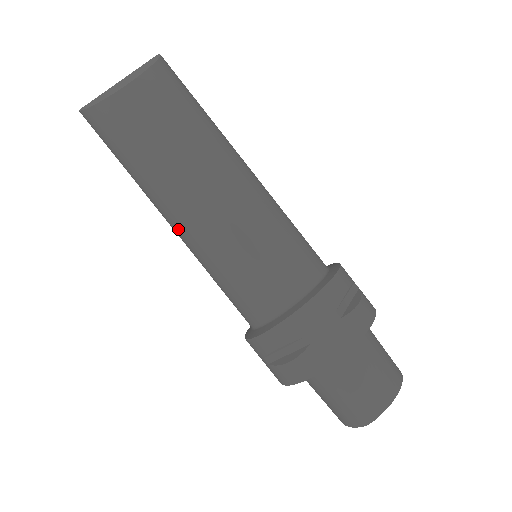
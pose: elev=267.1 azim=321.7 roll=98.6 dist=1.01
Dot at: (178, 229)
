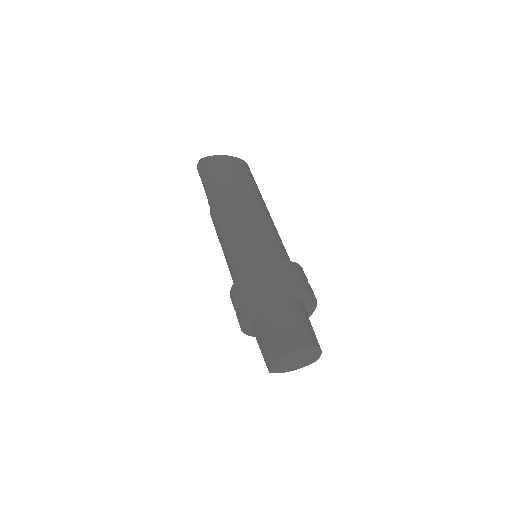
Dot at: (230, 213)
